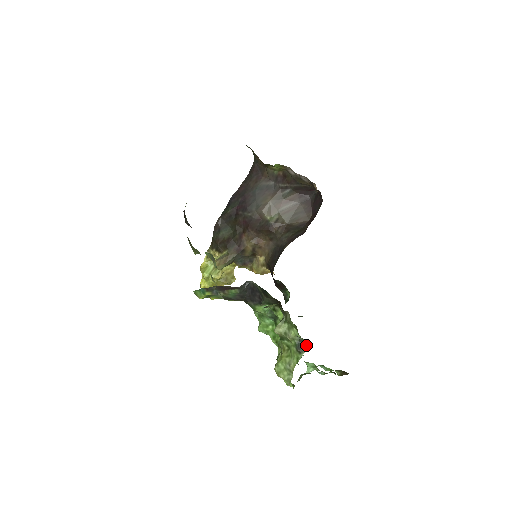
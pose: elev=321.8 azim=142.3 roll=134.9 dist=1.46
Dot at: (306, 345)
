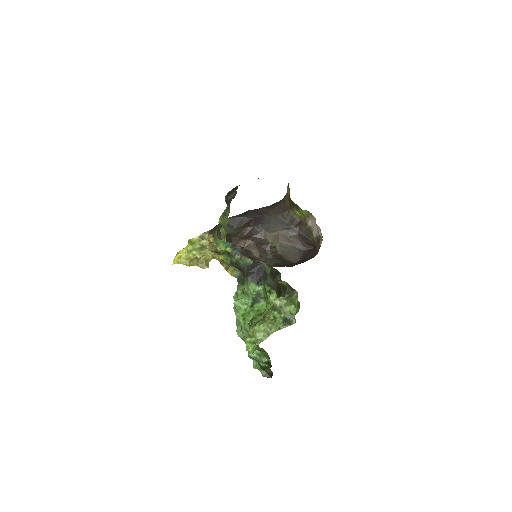
Dot at: (291, 322)
